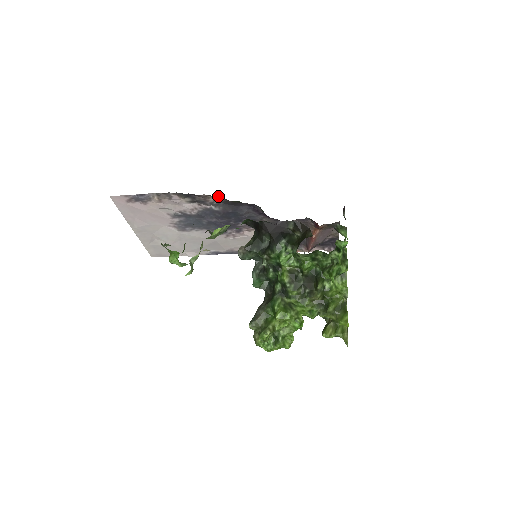
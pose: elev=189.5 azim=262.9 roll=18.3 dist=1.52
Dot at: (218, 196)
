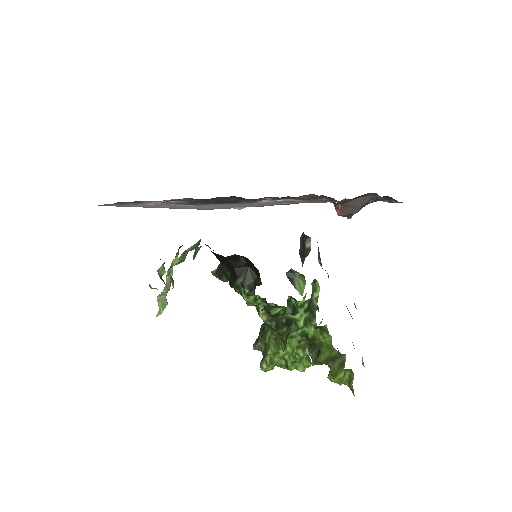
Dot at: occluded
